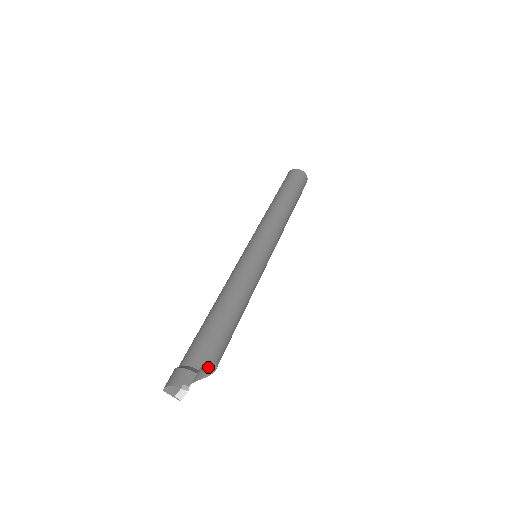
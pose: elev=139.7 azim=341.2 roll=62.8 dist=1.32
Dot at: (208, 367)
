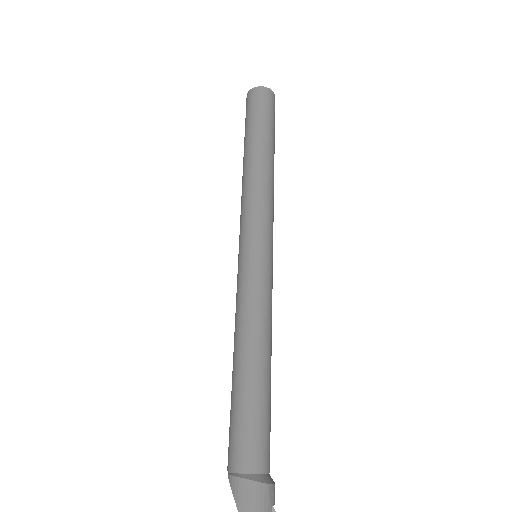
Dot at: occluded
